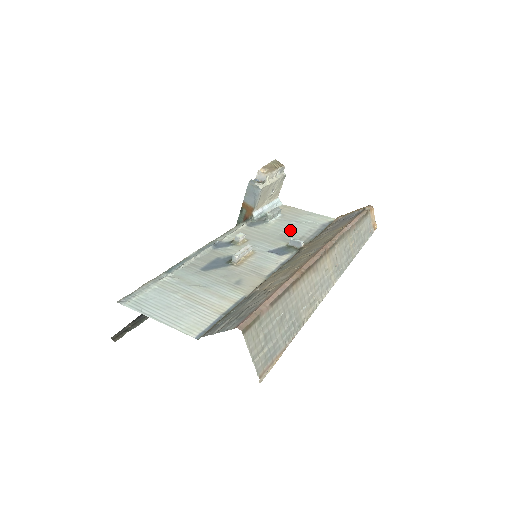
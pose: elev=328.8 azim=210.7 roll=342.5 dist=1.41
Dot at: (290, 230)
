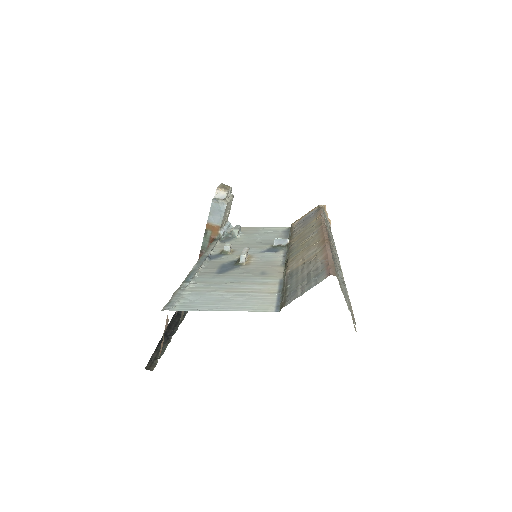
Dot at: (262, 238)
